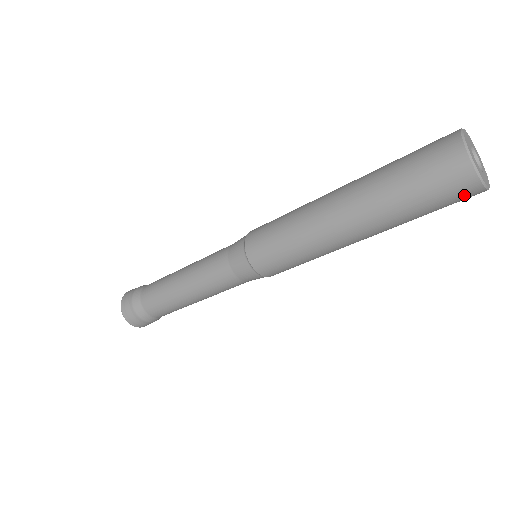
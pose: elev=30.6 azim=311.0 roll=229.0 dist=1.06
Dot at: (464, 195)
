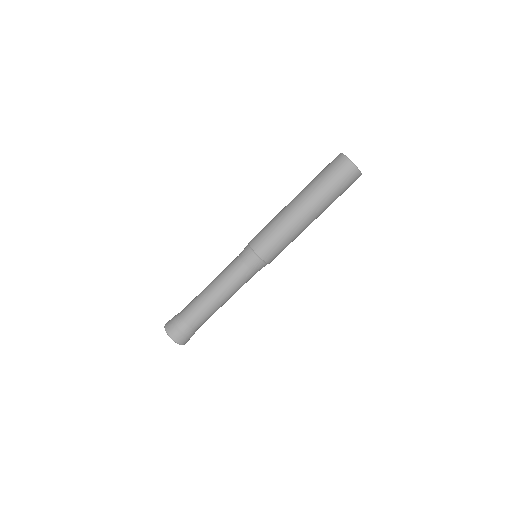
Dot at: (349, 173)
